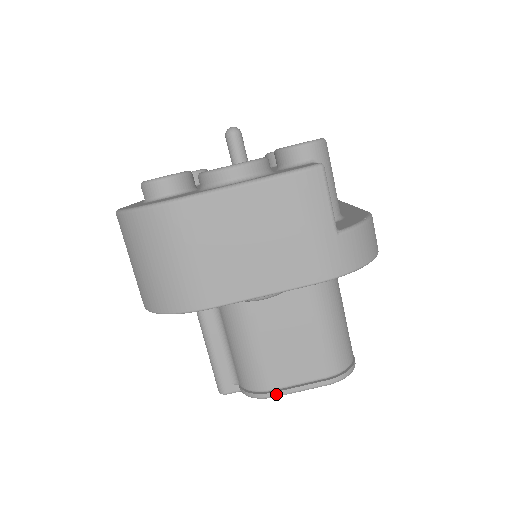
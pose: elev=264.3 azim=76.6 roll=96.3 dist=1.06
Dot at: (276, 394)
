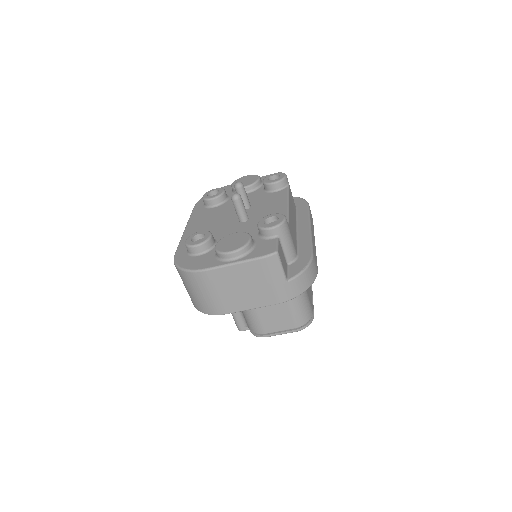
Dot at: (267, 336)
